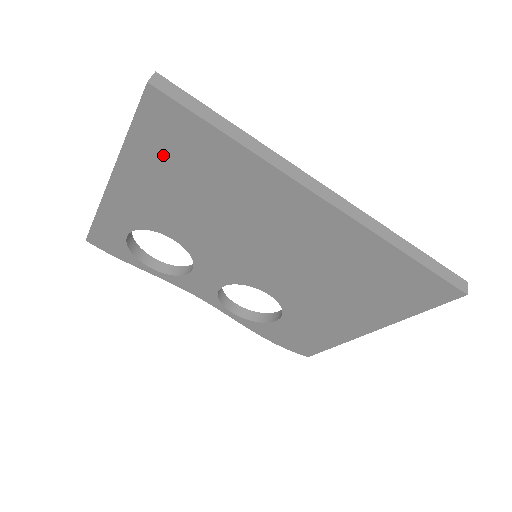
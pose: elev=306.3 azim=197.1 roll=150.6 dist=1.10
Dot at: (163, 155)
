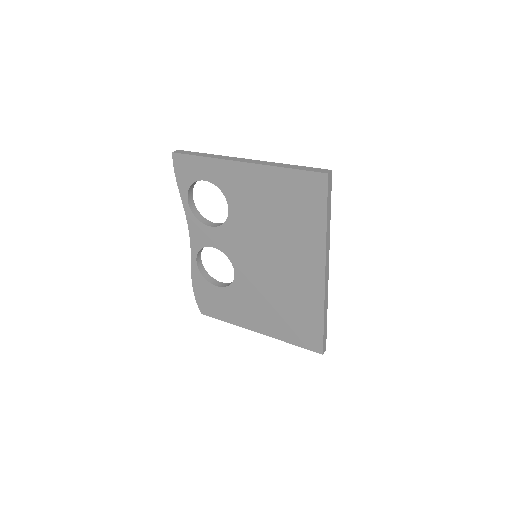
Dot at: (289, 190)
